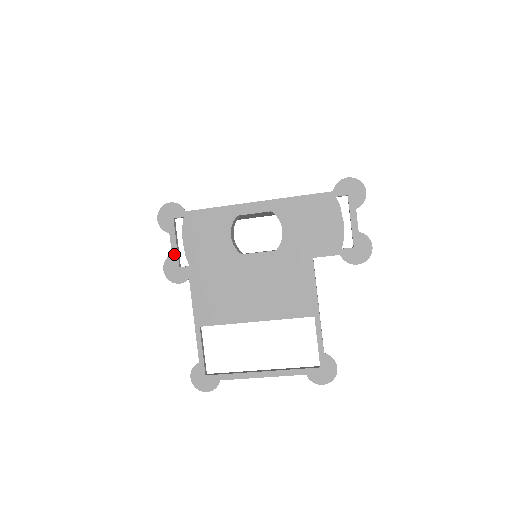
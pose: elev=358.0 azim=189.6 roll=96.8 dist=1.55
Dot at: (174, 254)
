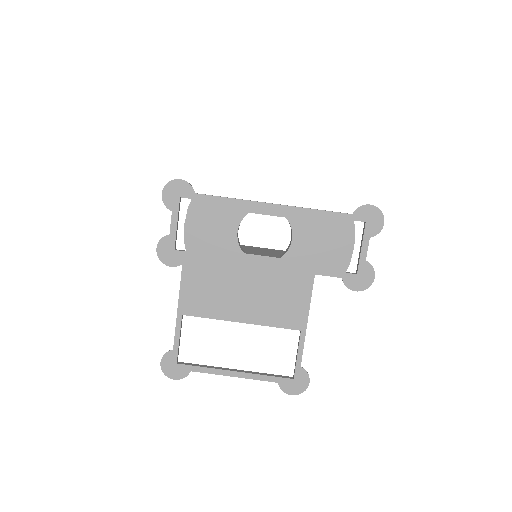
Dot at: (172, 235)
